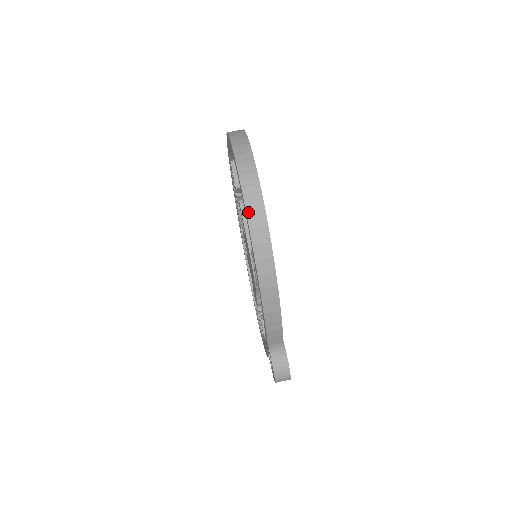
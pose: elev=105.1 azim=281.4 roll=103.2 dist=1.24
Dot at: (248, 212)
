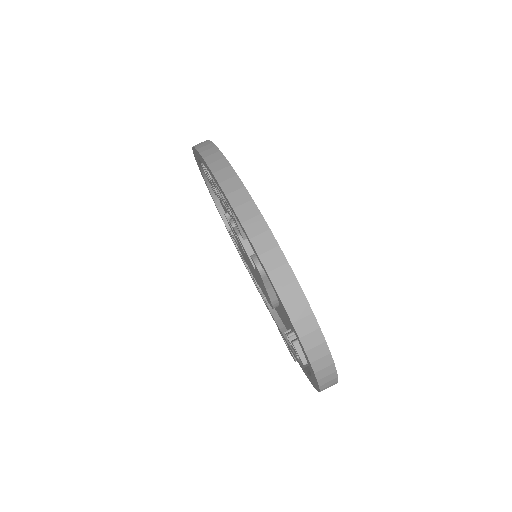
Dot at: (322, 389)
